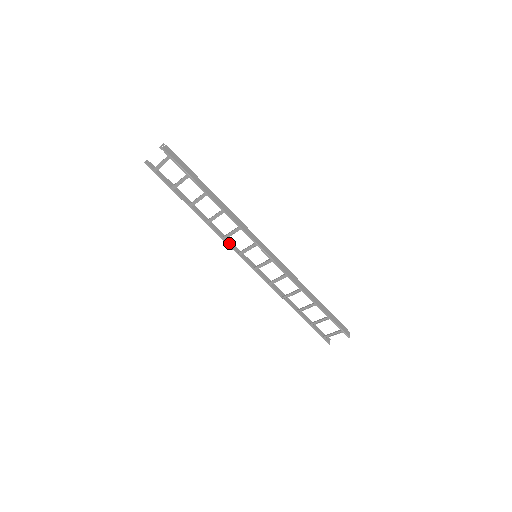
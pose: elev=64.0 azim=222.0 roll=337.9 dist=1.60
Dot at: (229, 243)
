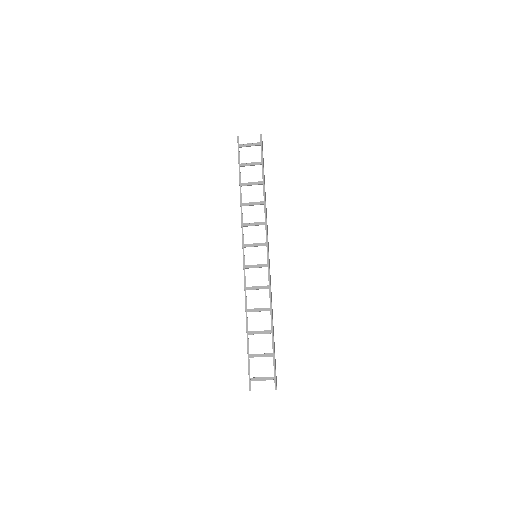
Dot at: (242, 233)
